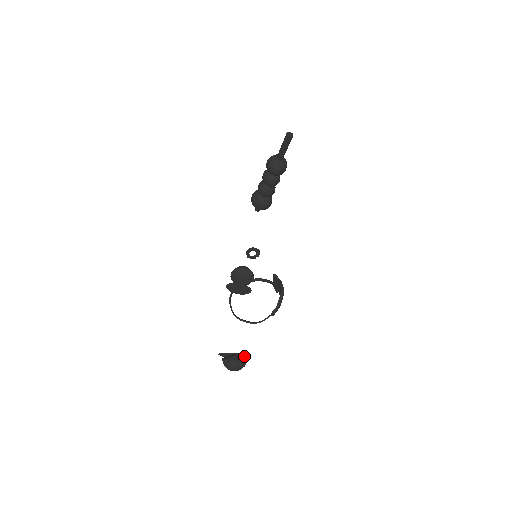
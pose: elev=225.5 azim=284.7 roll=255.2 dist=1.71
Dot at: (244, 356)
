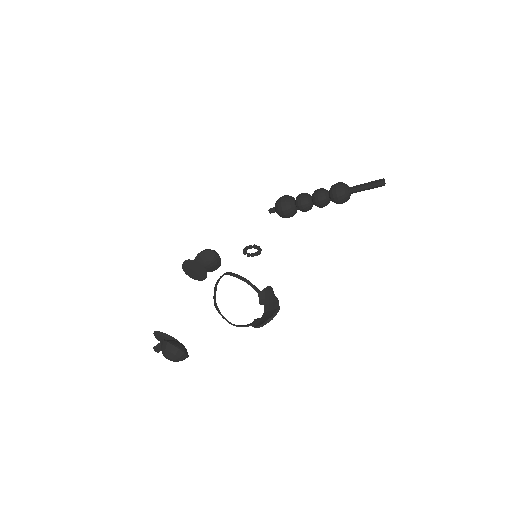
Dot at: occluded
